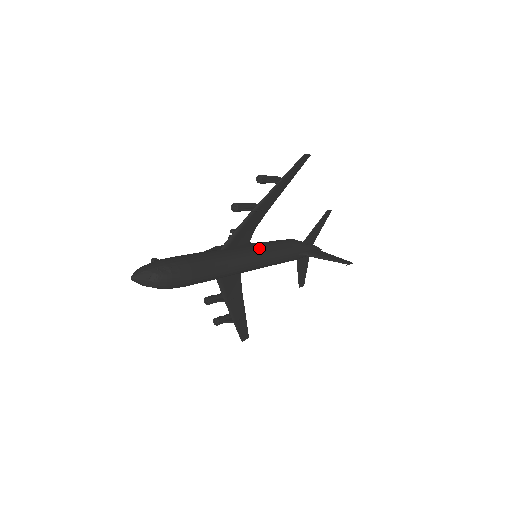
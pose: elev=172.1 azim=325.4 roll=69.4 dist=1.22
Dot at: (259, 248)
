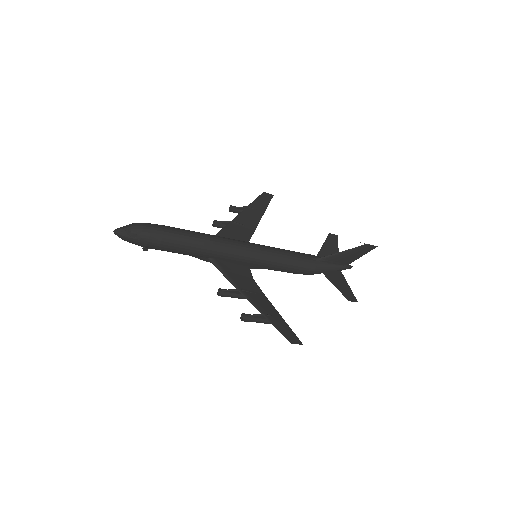
Dot at: occluded
